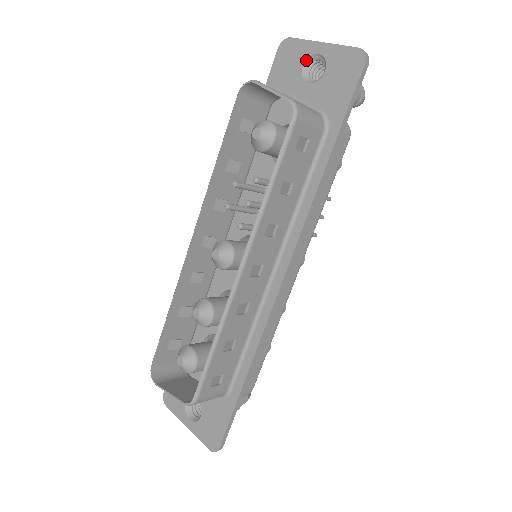
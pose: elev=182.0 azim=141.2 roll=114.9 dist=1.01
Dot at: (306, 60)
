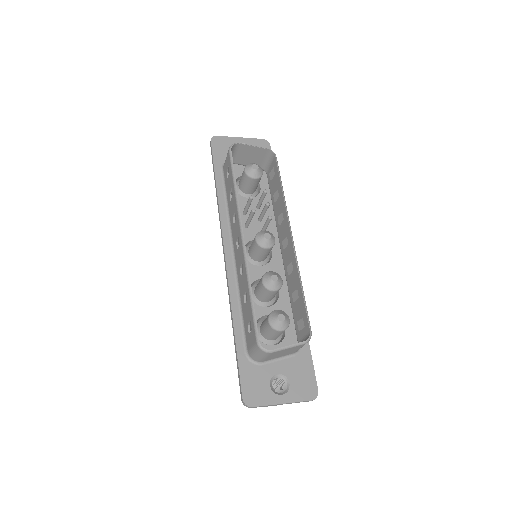
Dot at: occluded
